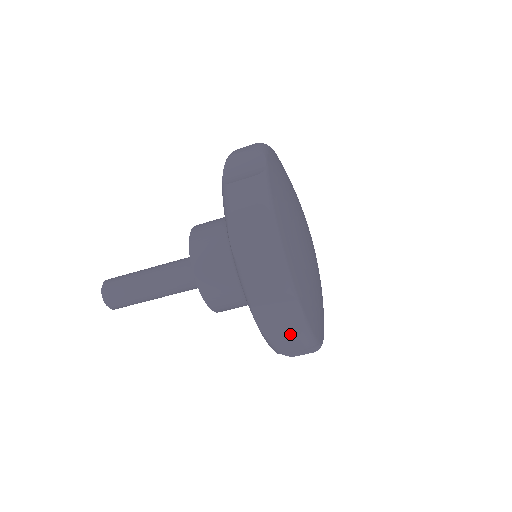
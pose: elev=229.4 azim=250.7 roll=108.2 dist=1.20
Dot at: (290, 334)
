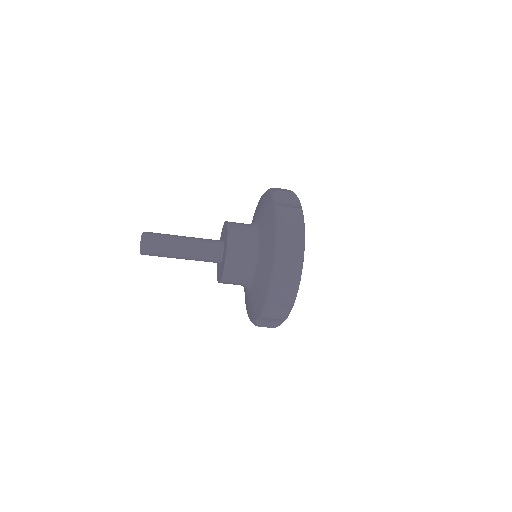
Dot at: (270, 327)
